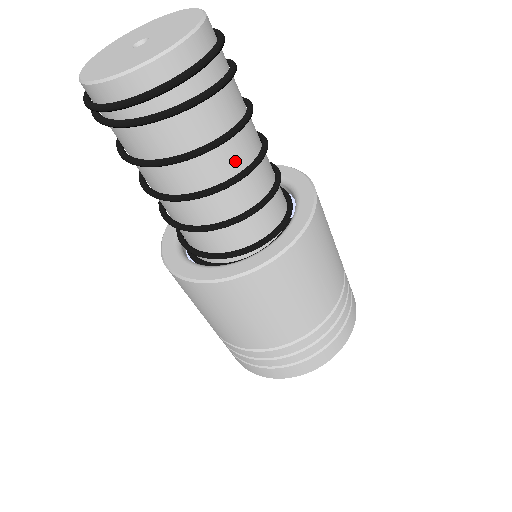
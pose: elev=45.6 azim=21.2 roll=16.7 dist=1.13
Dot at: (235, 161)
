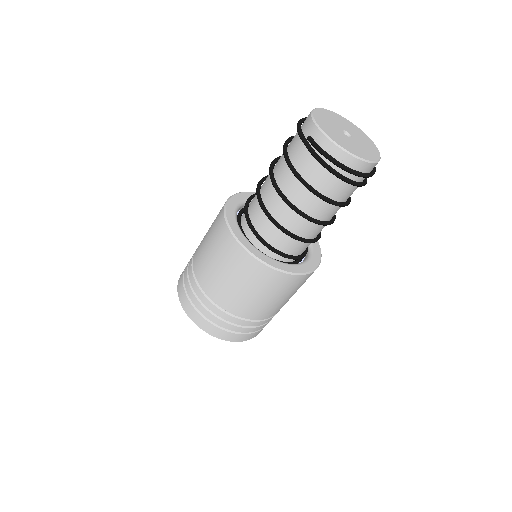
Dot at: occluded
